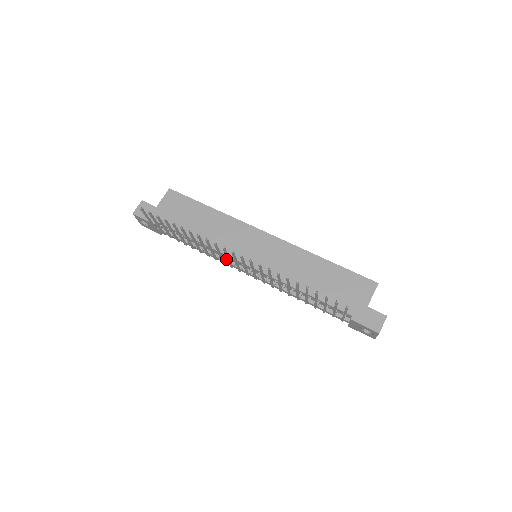
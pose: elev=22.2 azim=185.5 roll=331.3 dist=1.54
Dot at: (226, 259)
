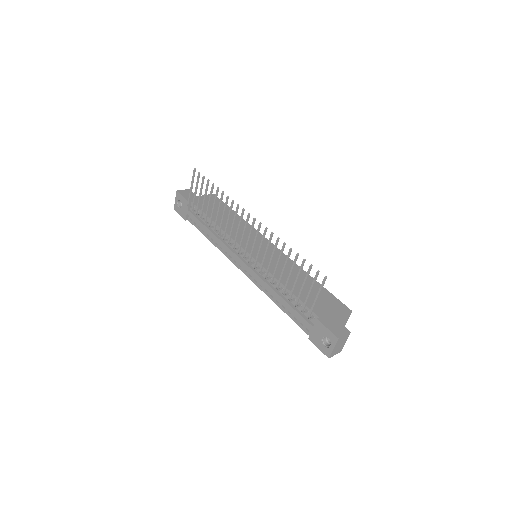
Dot at: (232, 243)
